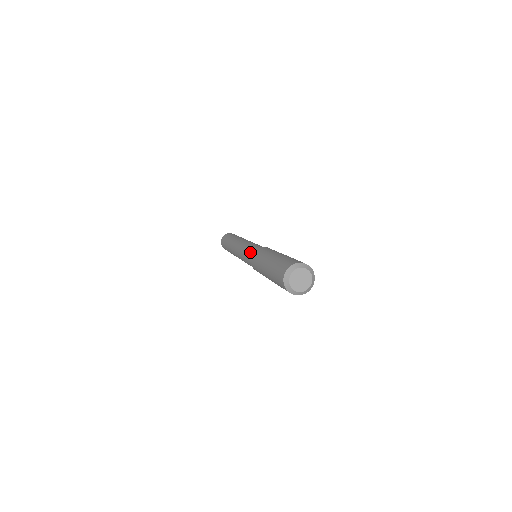
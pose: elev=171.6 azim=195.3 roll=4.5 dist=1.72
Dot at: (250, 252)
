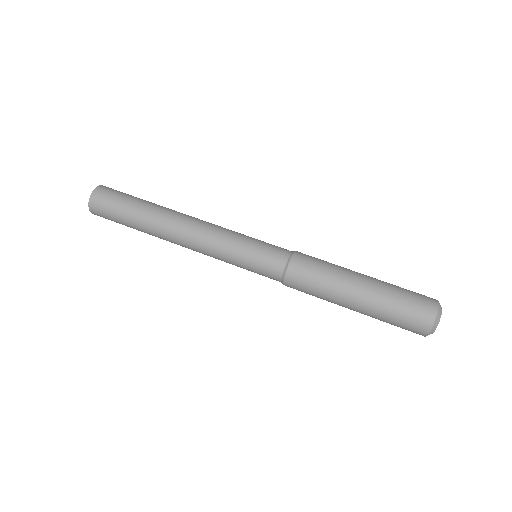
Dot at: occluded
